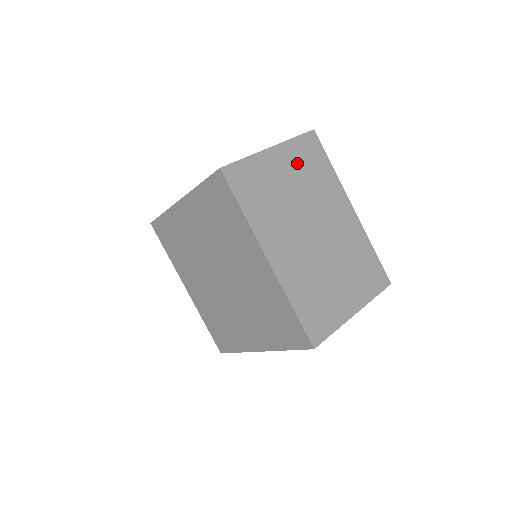
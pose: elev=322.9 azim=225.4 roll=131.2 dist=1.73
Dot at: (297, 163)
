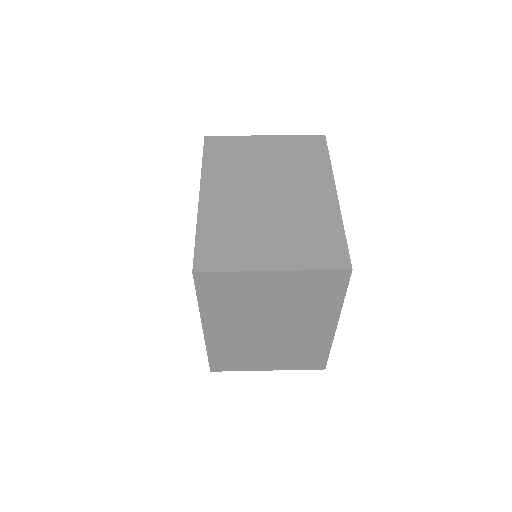
Dot at: (297, 288)
